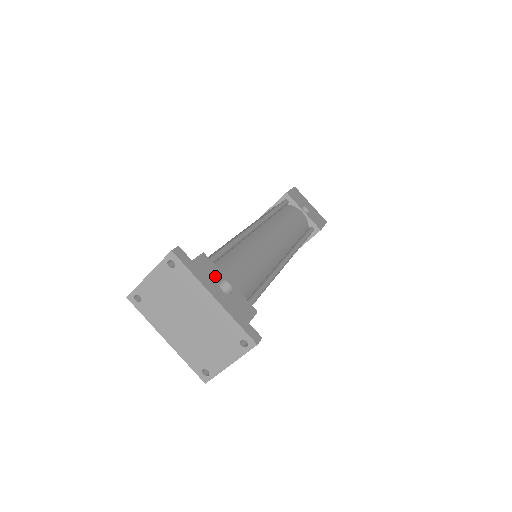
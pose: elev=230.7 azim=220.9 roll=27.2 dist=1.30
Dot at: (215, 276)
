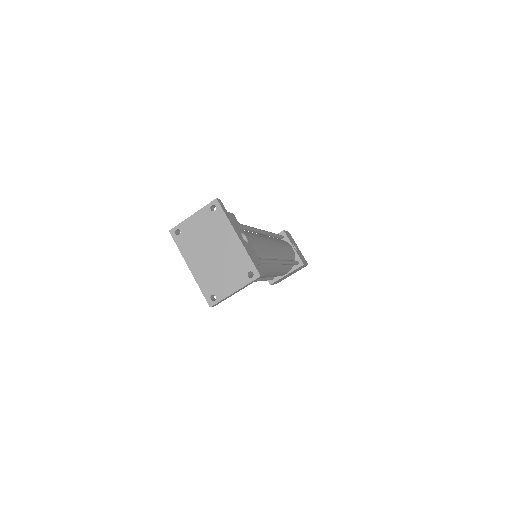
Dot at: (239, 228)
